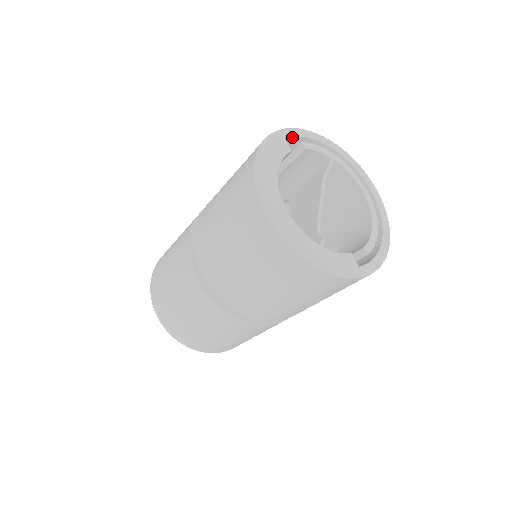
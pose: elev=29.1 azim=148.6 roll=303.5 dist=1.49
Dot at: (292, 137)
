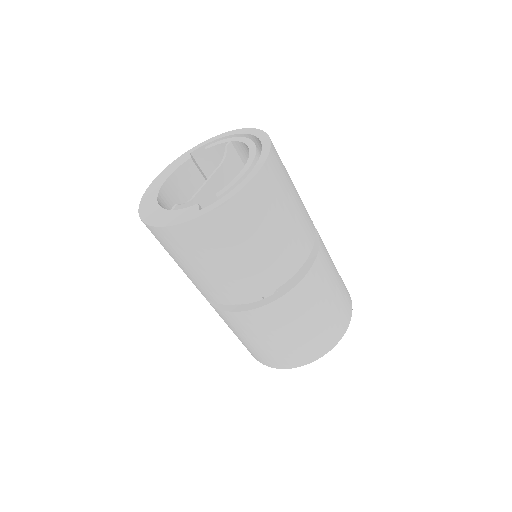
Dot at: (199, 148)
